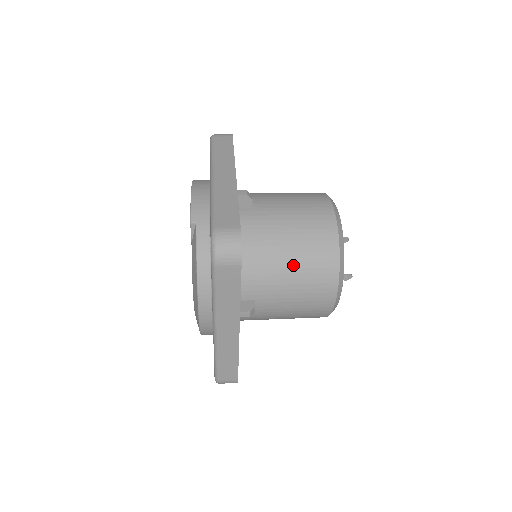
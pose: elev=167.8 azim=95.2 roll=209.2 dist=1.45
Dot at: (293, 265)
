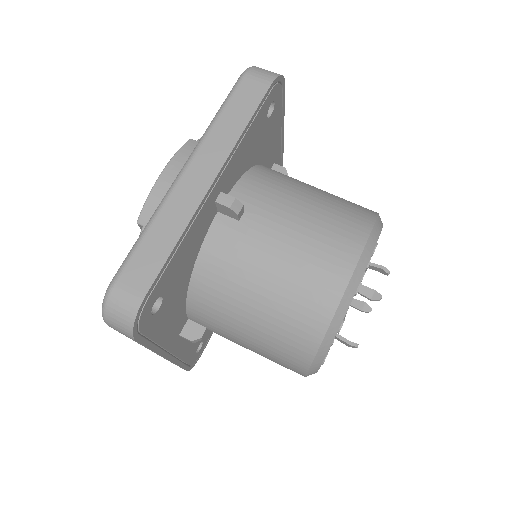
Dot at: (254, 325)
